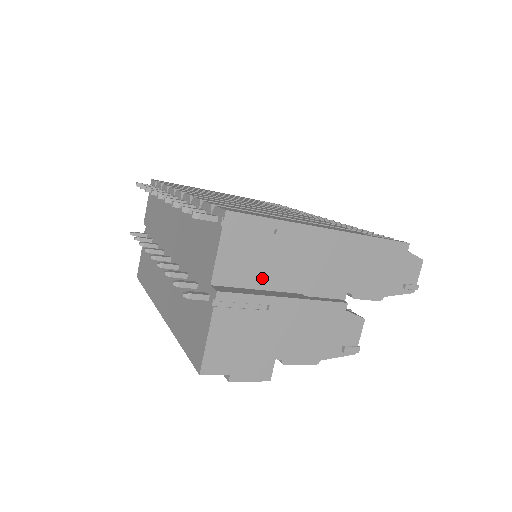
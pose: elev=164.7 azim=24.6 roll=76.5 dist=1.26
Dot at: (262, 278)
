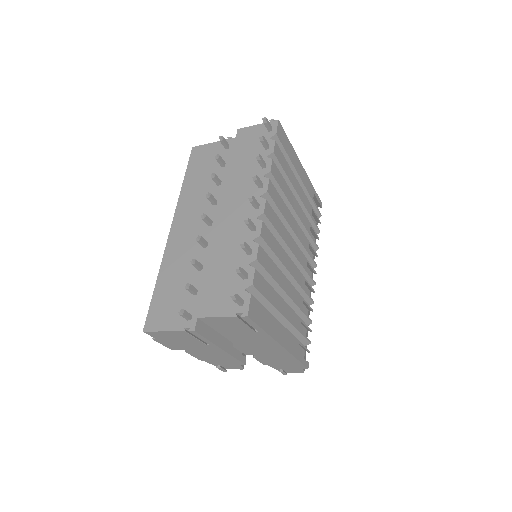
Dot at: (225, 331)
